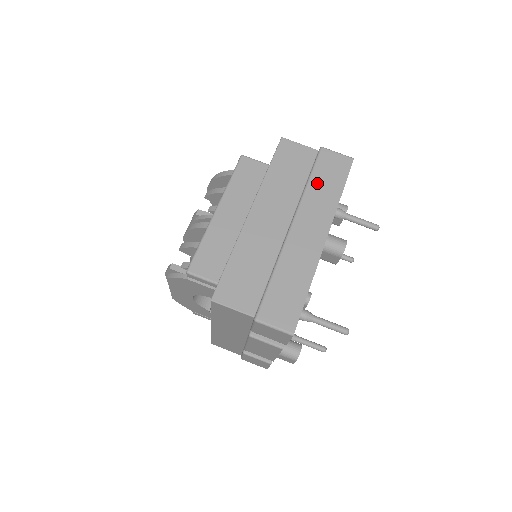
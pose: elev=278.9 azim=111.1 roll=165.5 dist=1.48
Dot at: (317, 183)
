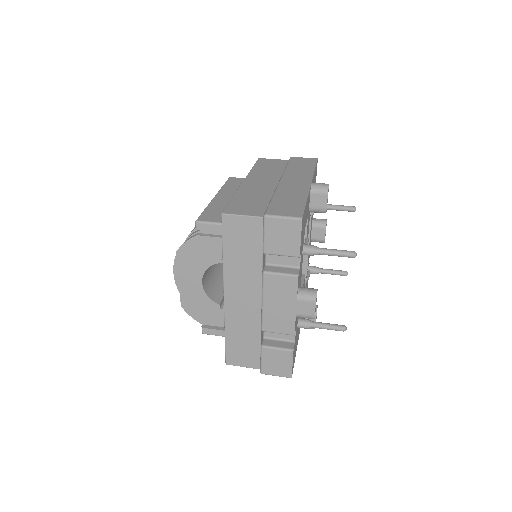
Dot at: (293, 167)
